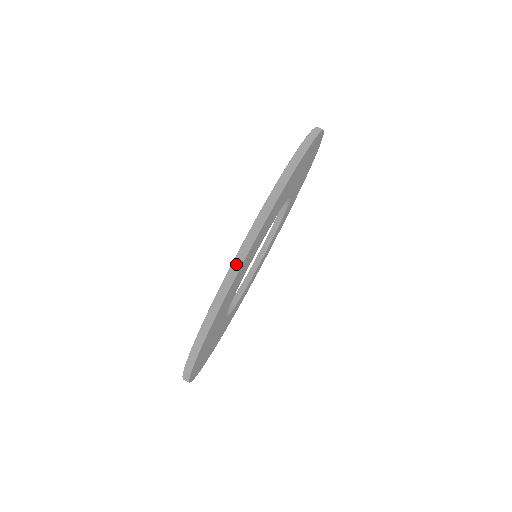
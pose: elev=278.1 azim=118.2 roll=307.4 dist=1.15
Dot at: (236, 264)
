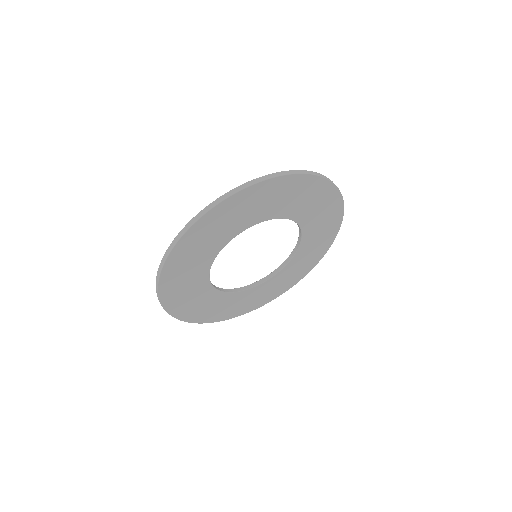
Dot at: (263, 178)
